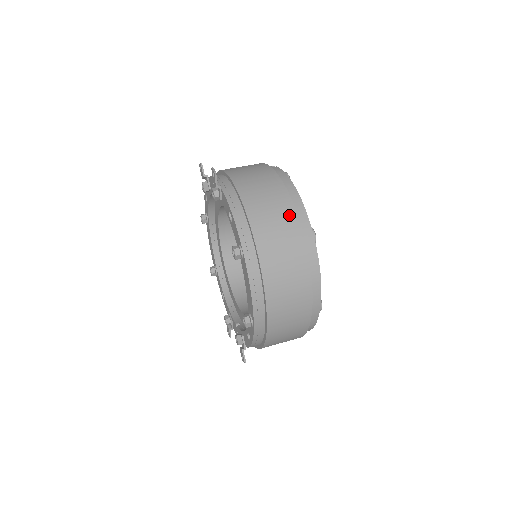
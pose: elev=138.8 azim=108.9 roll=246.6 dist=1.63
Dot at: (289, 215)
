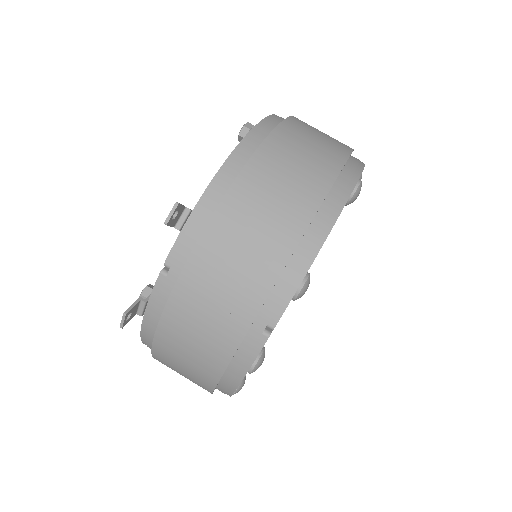
Dot at: occluded
